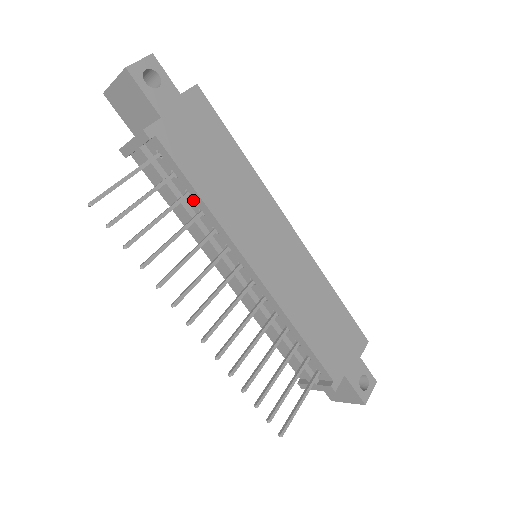
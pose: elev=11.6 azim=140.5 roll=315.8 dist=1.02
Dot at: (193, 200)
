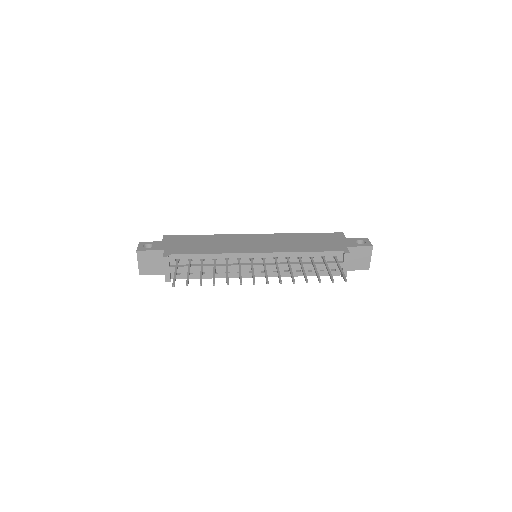
Dot at: (207, 260)
